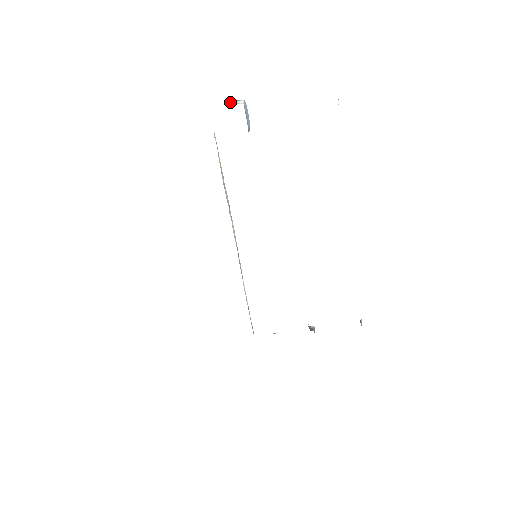
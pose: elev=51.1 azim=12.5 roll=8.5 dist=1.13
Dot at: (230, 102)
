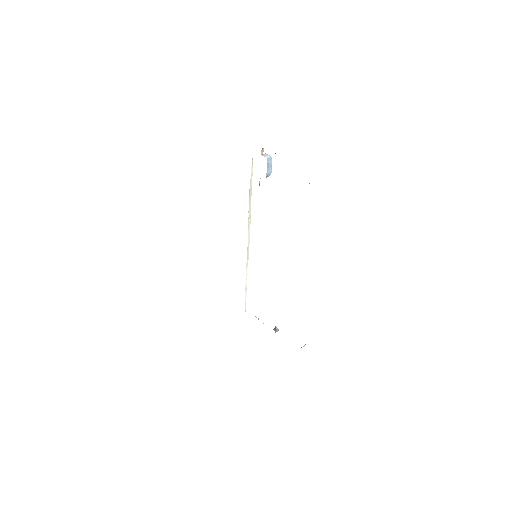
Dot at: occluded
